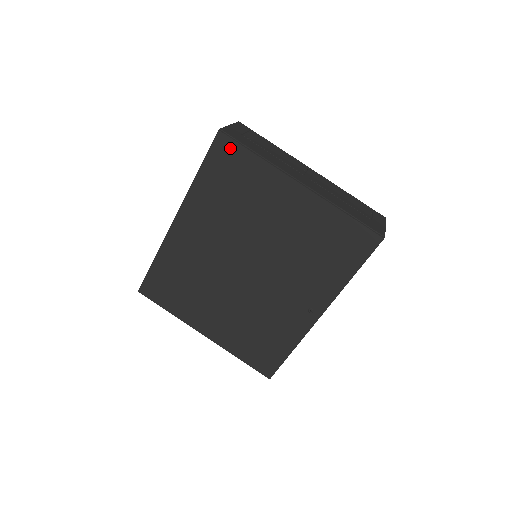
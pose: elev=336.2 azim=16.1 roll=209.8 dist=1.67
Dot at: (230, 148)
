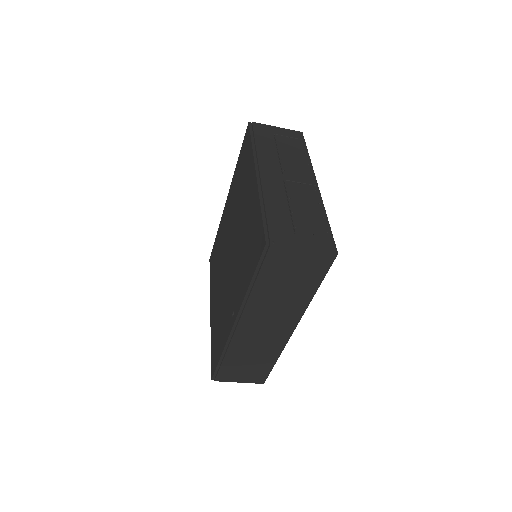
Dot at: (248, 138)
